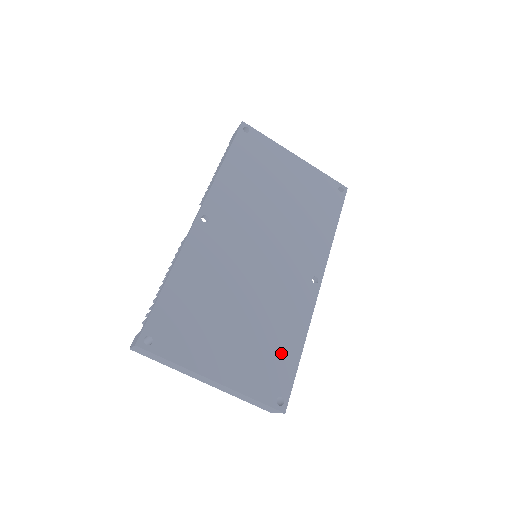
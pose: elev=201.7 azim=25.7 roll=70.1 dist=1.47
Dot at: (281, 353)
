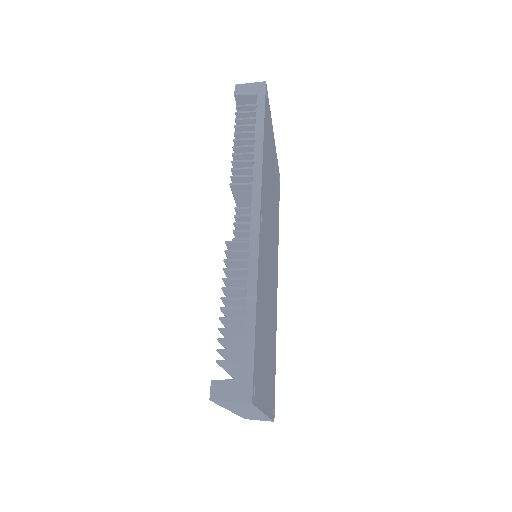
Dot at: occluded
